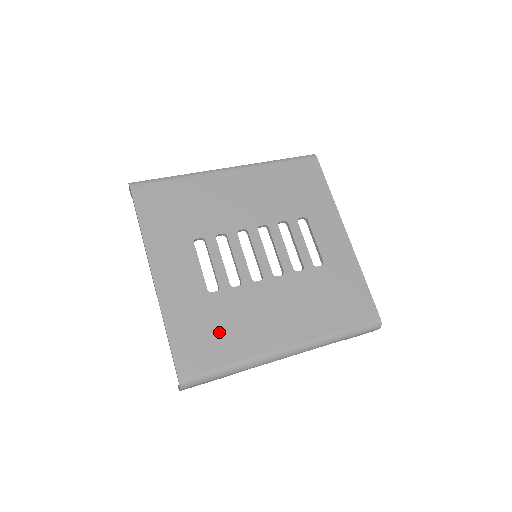
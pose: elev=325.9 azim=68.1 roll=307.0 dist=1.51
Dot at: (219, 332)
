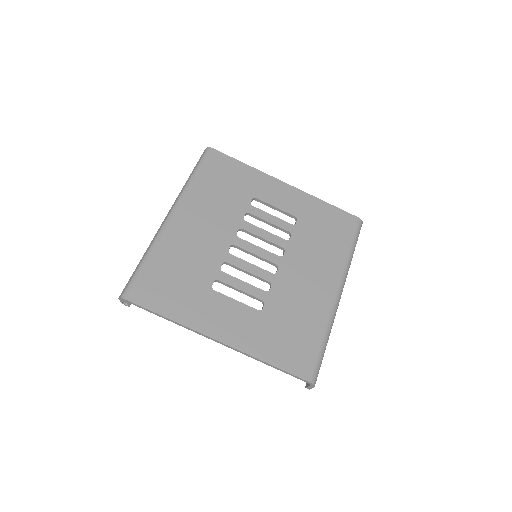
Dot at: (295, 327)
